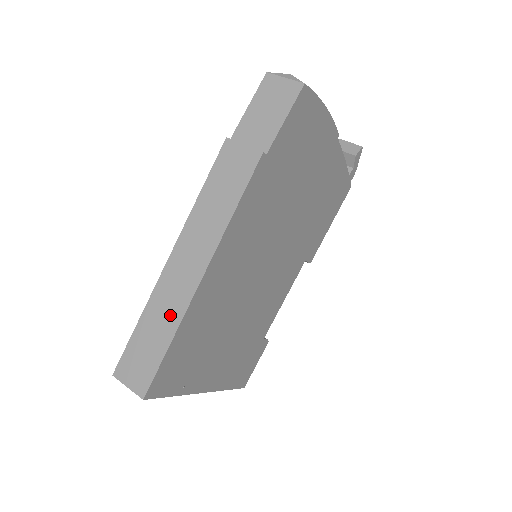
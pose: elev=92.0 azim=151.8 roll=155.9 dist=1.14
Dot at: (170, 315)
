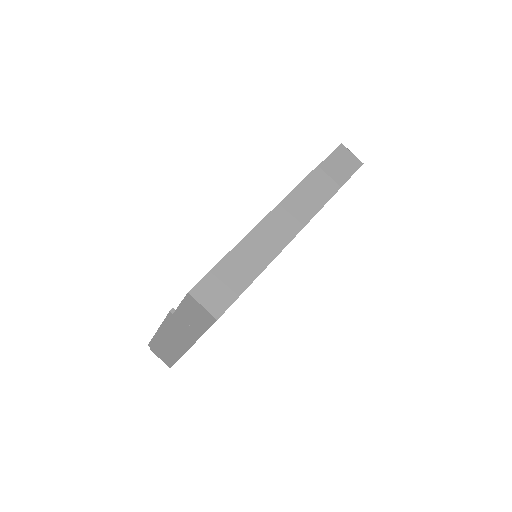
Dot at: (255, 262)
